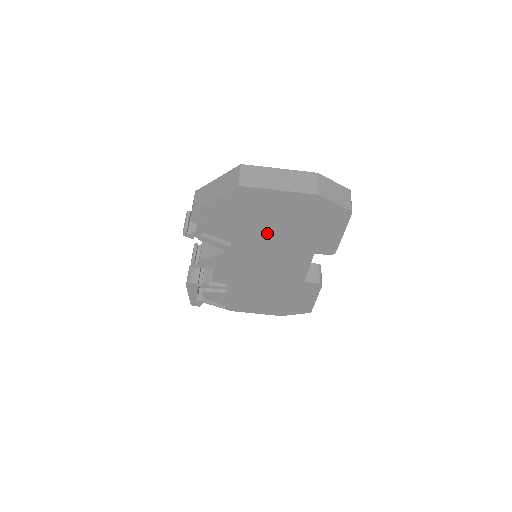
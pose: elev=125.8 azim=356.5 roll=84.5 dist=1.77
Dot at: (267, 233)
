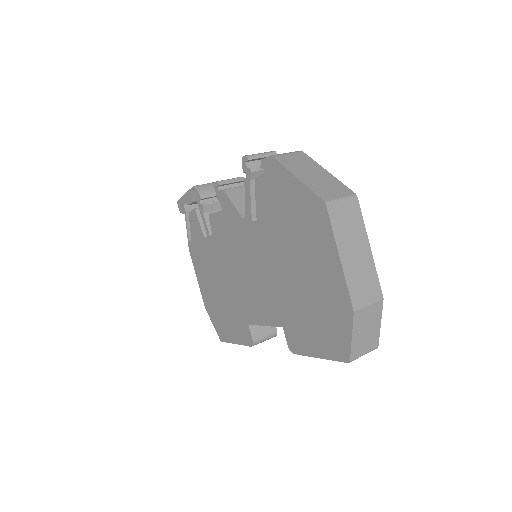
Dot at: (284, 261)
